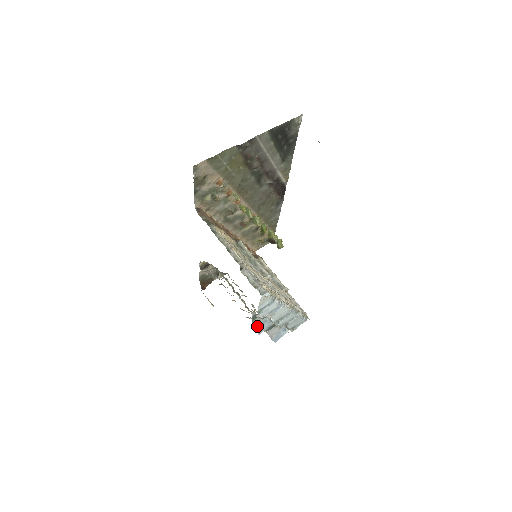
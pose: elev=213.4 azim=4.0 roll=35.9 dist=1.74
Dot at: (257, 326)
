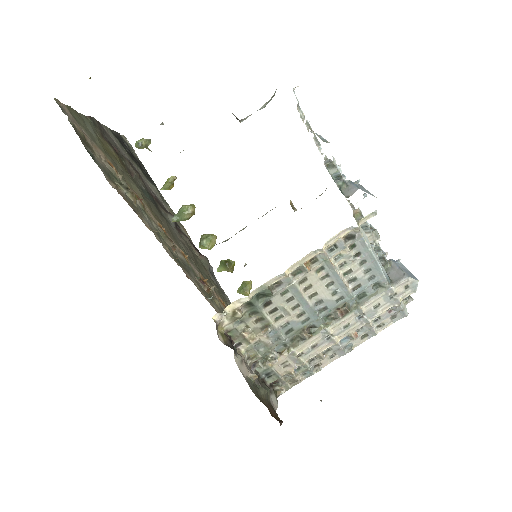
Dot at: (356, 189)
